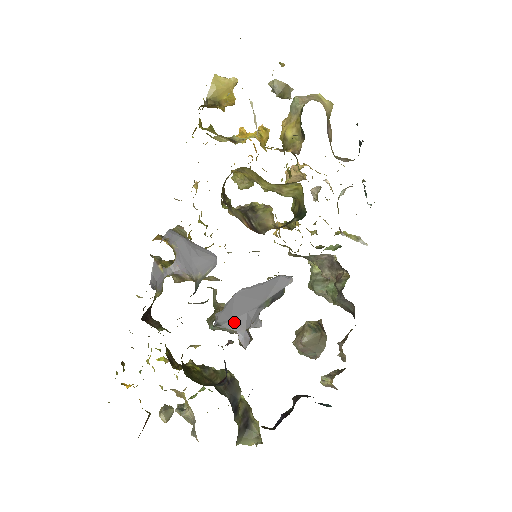
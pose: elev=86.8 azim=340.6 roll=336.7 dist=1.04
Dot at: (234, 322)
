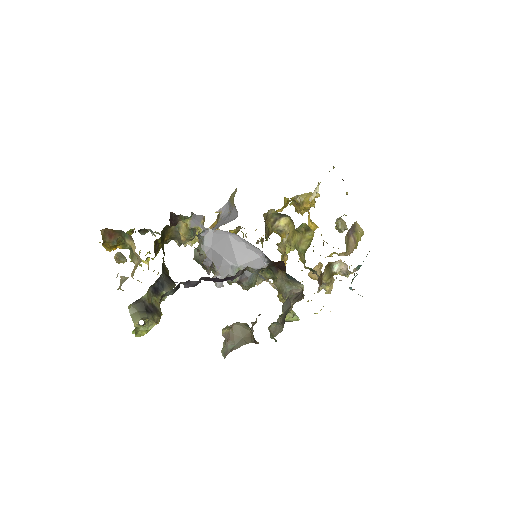
Dot at: (212, 251)
